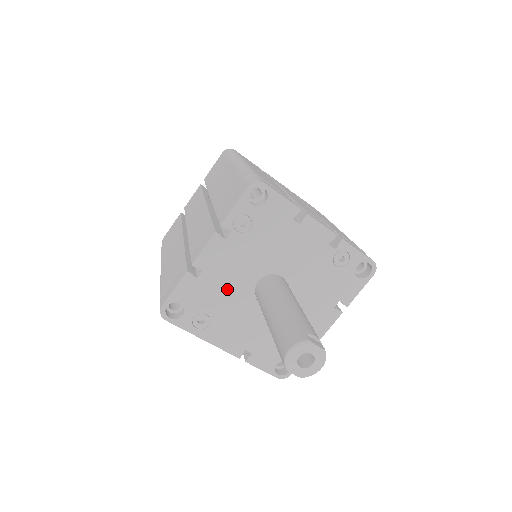
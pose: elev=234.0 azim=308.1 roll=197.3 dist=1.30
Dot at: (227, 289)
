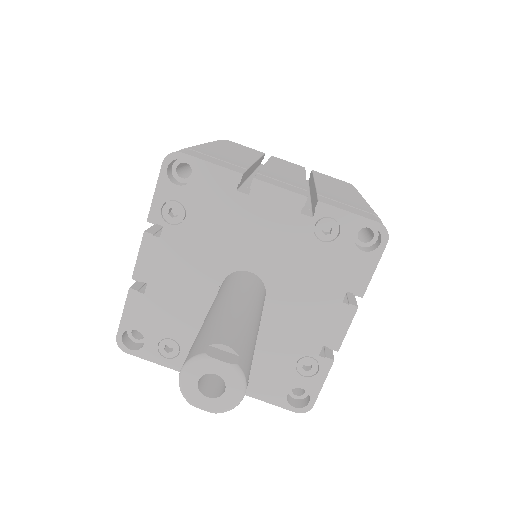
Dot at: (185, 302)
